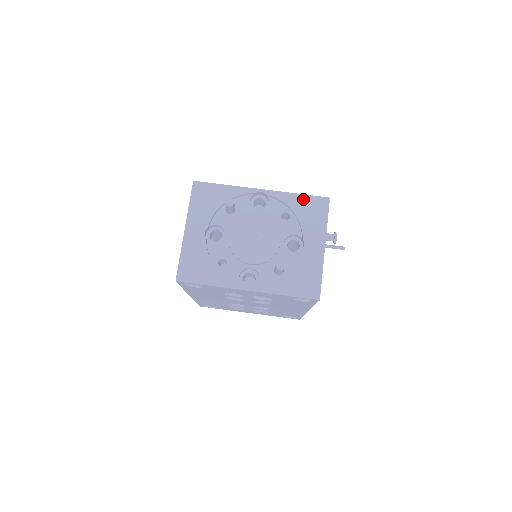
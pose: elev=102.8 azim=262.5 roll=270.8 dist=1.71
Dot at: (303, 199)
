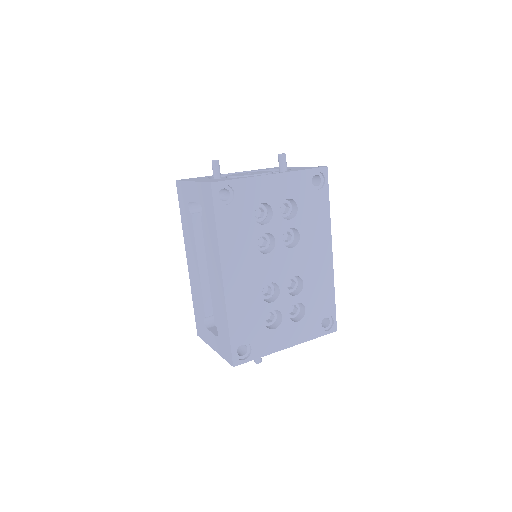
Dot at: (262, 169)
